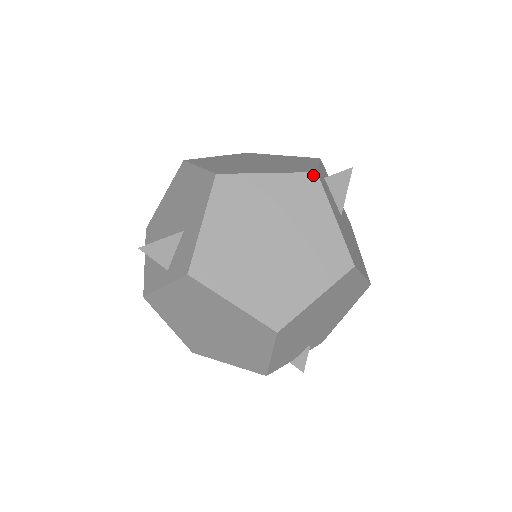
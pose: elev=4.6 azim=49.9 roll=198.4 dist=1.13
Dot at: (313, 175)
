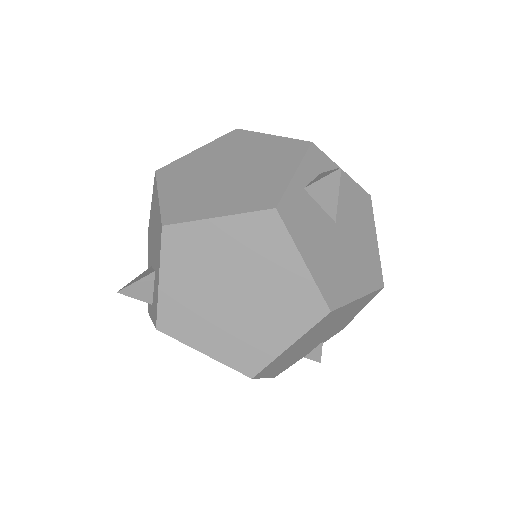
Dot at: (271, 212)
